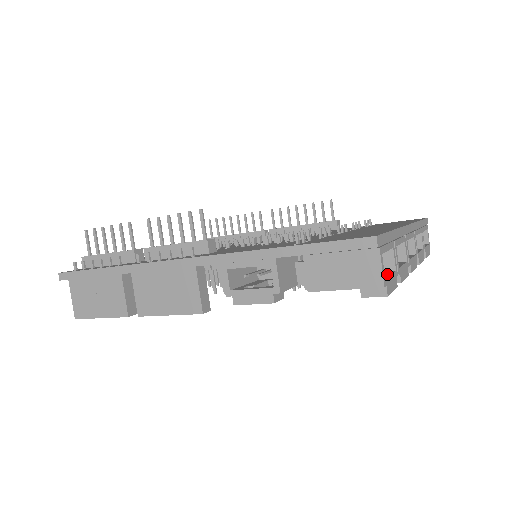
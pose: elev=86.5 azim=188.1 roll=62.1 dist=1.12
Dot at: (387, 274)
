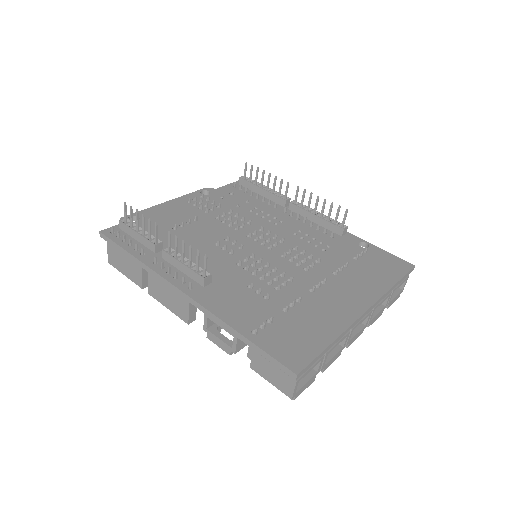
Dot at: (305, 380)
